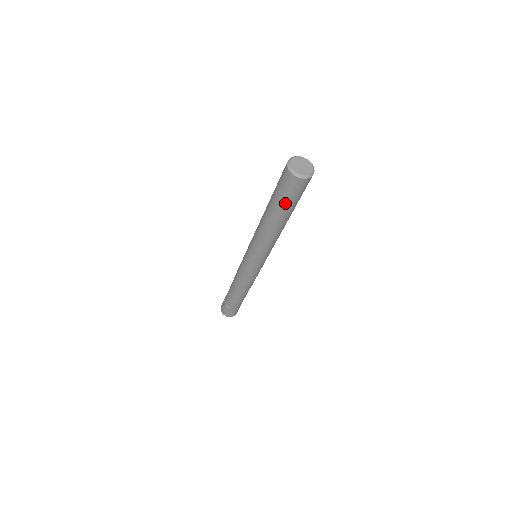
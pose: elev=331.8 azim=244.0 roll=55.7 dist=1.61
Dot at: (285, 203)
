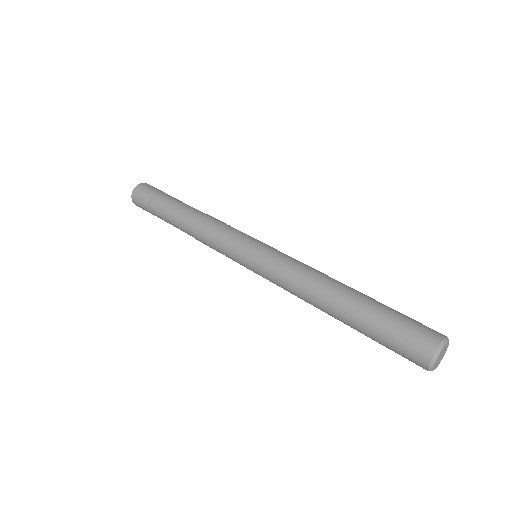
Dot at: occluded
